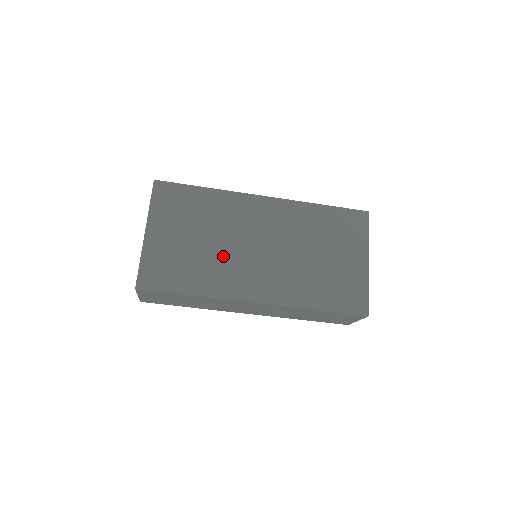
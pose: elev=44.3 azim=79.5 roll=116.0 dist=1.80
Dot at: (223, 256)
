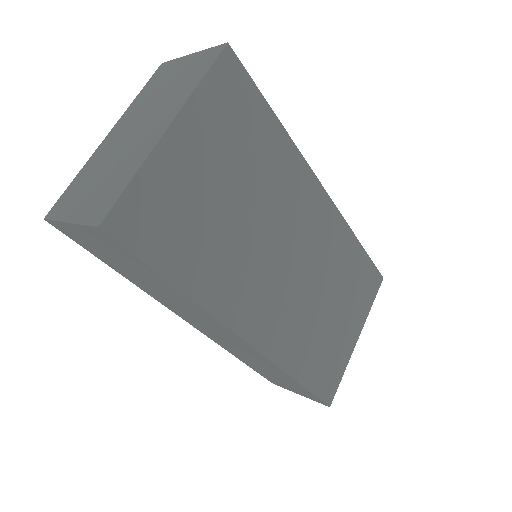
Dot at: (247, 247)
